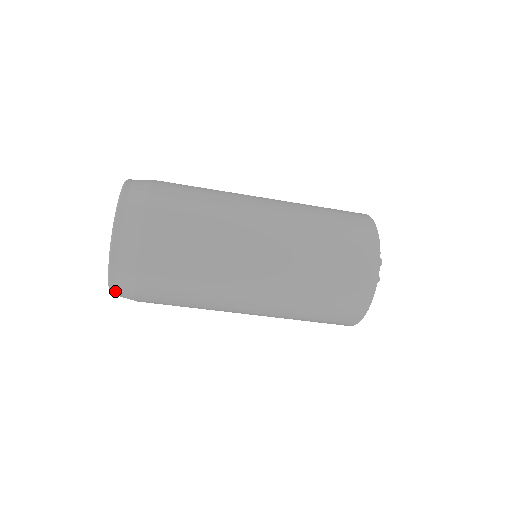
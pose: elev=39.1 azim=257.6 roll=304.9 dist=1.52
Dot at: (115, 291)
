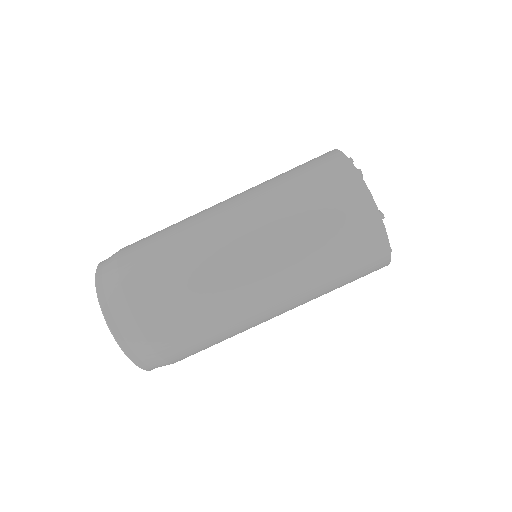
Dot at: (126, 346)
